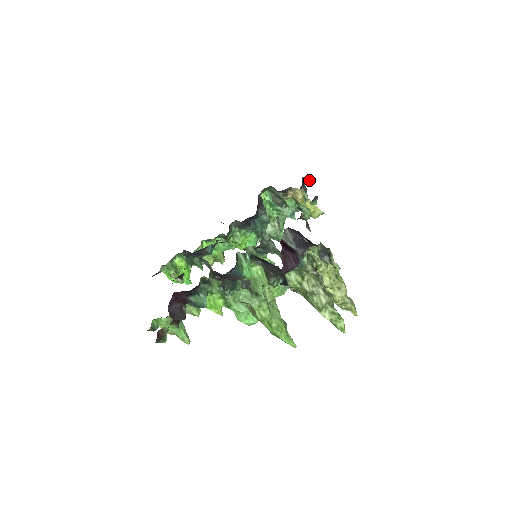
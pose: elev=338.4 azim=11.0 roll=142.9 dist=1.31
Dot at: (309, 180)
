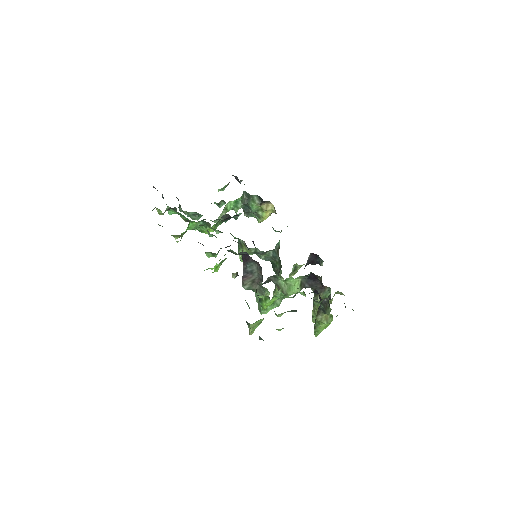
Dot at: (241, 181)
